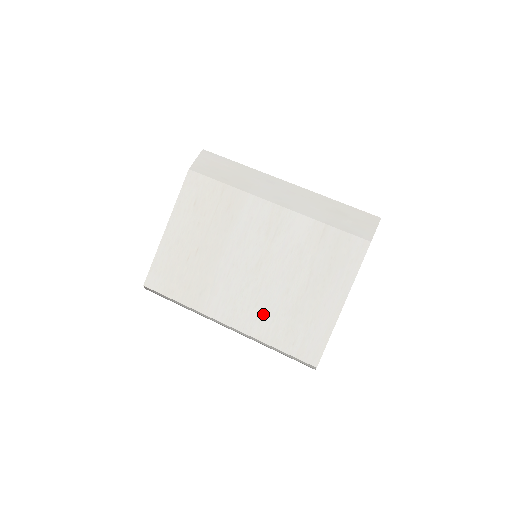
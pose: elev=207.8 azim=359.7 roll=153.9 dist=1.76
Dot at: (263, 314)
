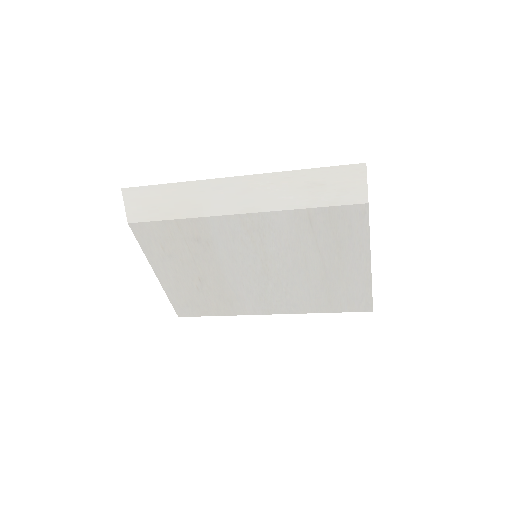
Dot at: (297, 297)
